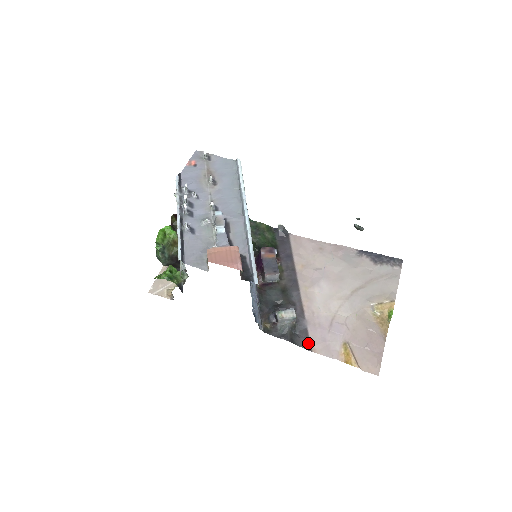
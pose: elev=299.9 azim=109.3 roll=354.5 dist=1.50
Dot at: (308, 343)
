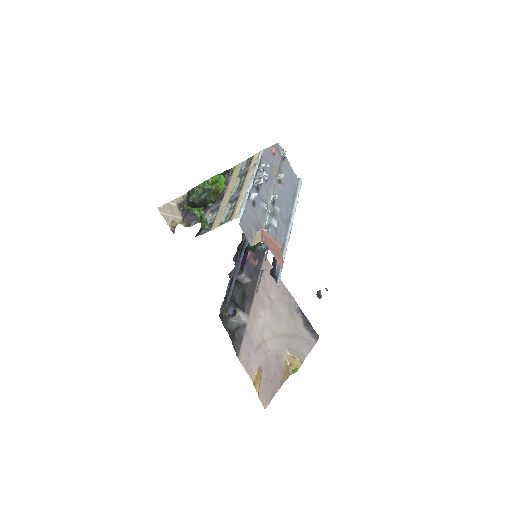
Dot at: (239, 349)
